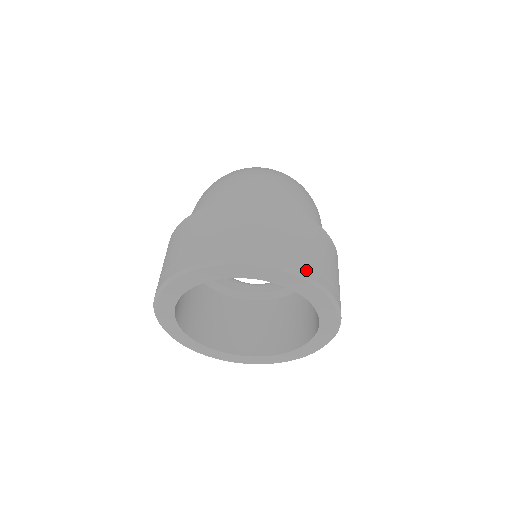
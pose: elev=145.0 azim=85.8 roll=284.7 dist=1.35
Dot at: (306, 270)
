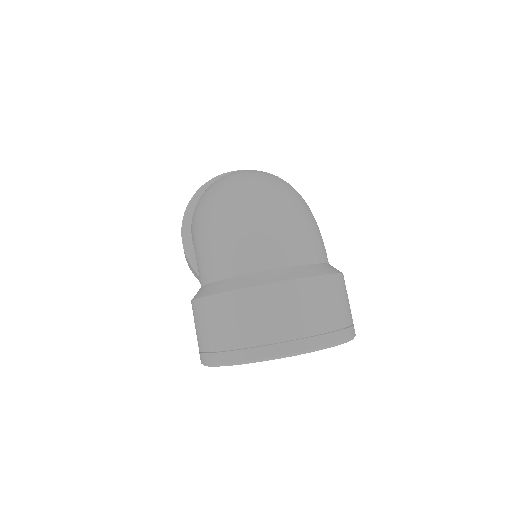
Dot at: (339, 337)
